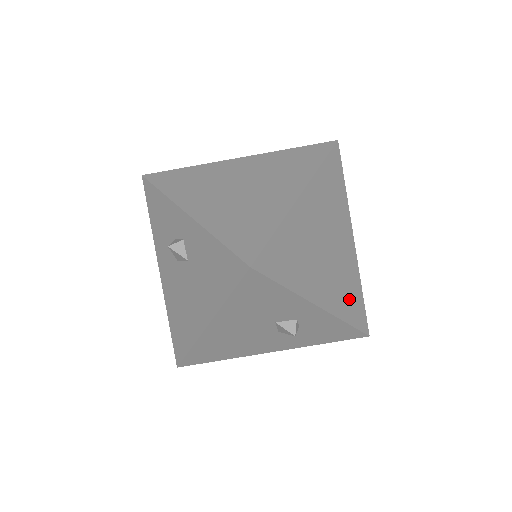
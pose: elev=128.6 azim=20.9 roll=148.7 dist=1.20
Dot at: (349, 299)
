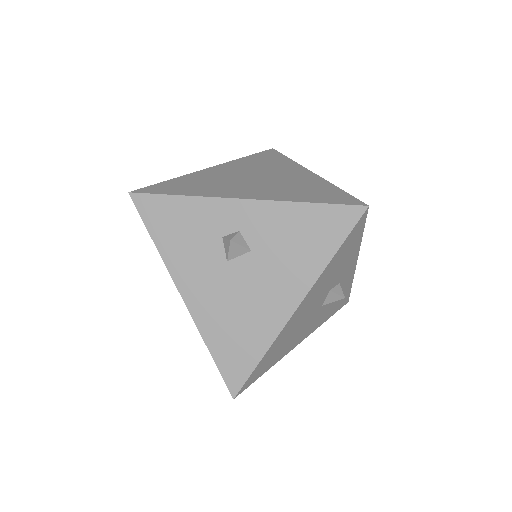
Dot at: occluded
